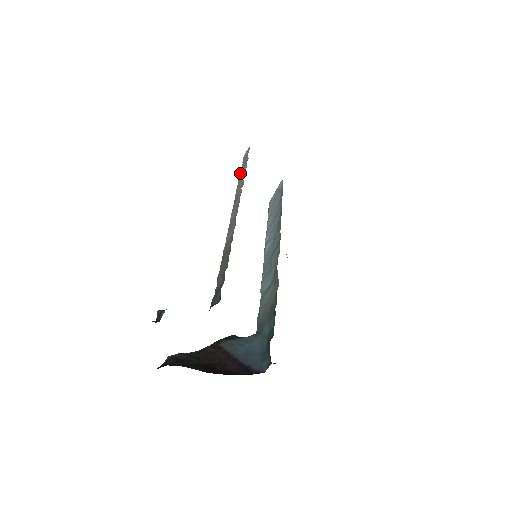
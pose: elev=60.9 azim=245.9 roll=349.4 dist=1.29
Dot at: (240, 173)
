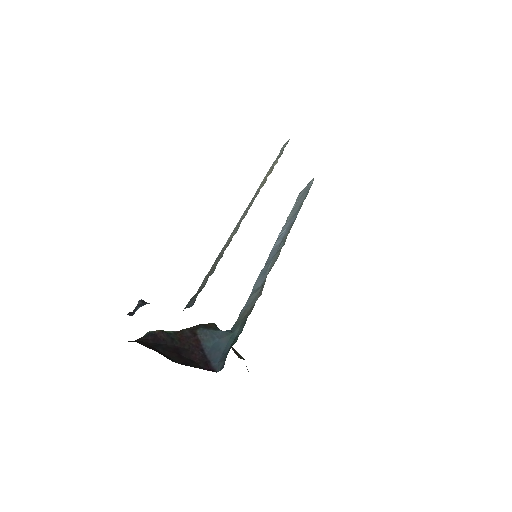
Dot at: occluded
